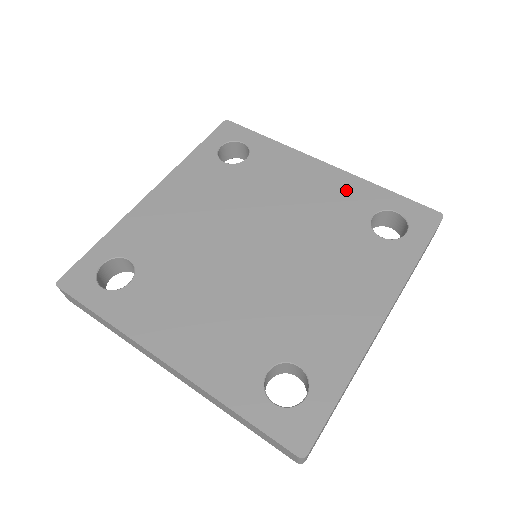
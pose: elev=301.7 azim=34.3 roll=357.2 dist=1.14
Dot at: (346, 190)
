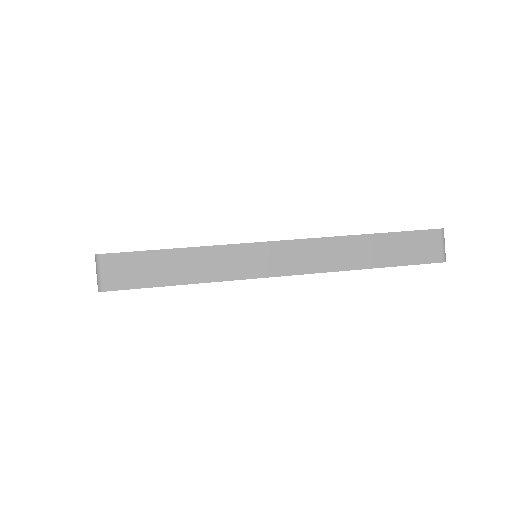
Dot at: occluded
